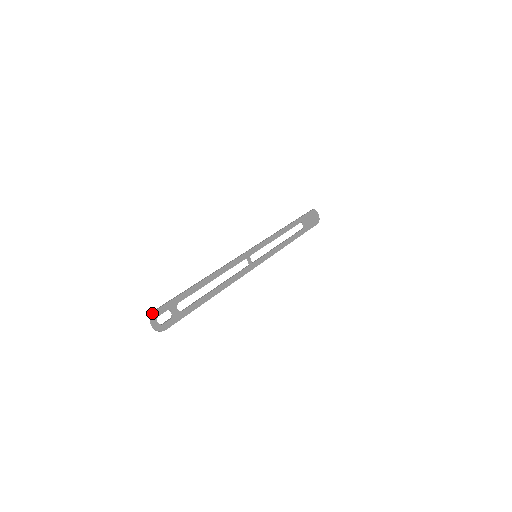
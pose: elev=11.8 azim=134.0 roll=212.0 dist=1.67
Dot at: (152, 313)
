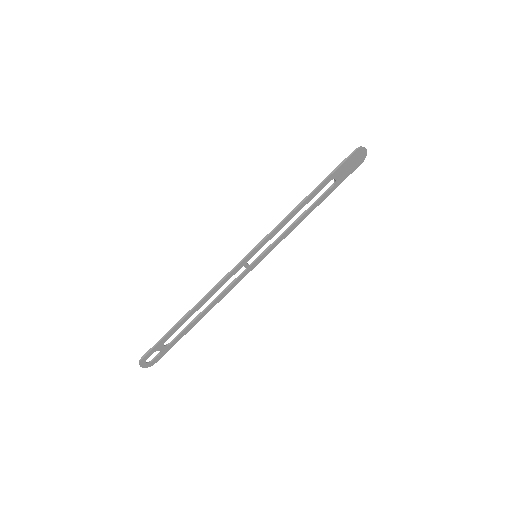
Dot at: (139, 361)
